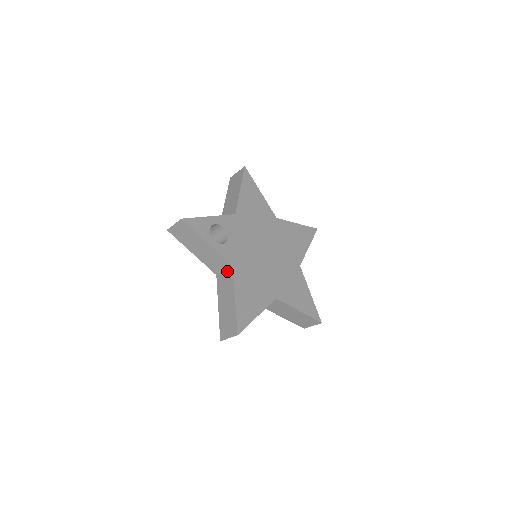
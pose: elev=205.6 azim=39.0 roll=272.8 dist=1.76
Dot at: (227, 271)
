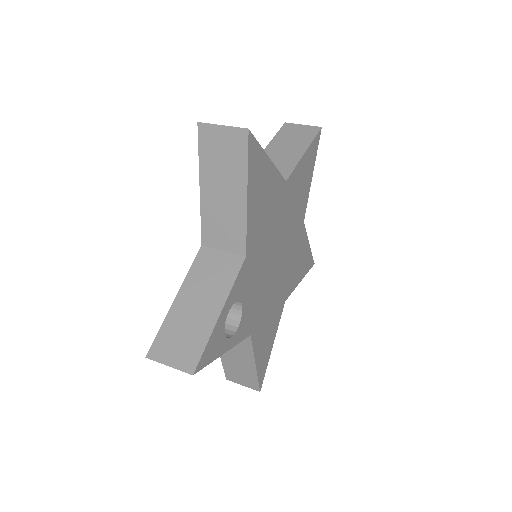
Dot at: occluded
